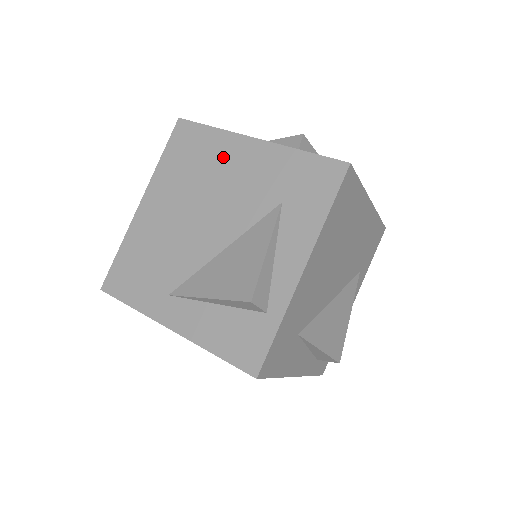
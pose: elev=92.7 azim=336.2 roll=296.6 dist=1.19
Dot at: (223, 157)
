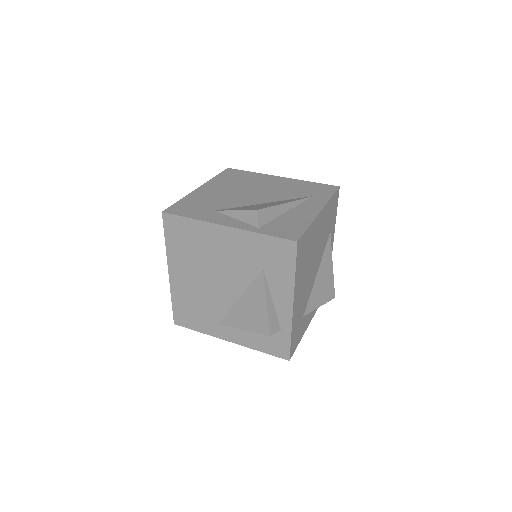
Dot at: (209, 240)
